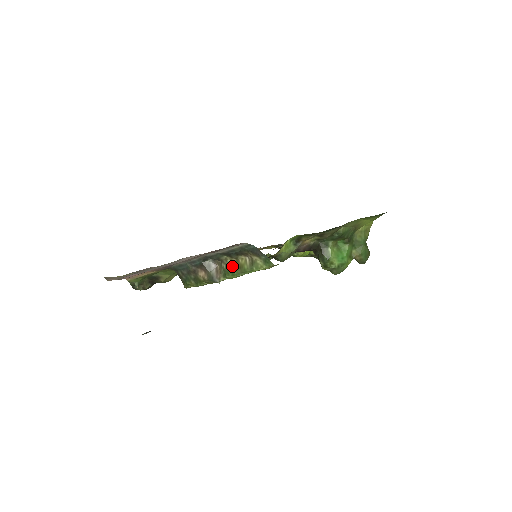
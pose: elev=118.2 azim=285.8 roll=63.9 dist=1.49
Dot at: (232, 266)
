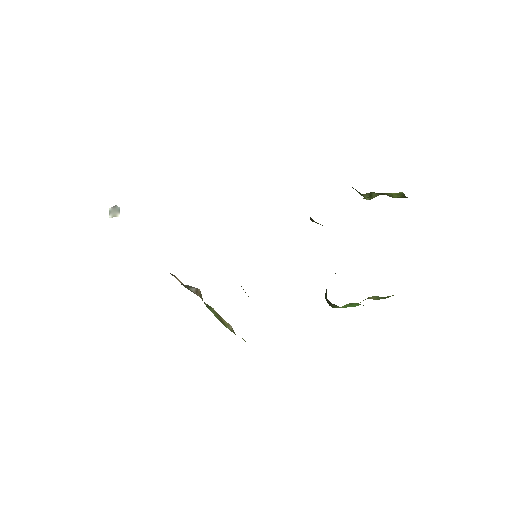
Dot at: (213, 311)
